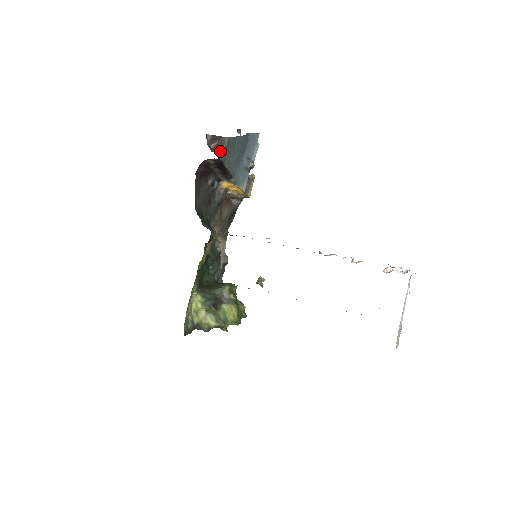
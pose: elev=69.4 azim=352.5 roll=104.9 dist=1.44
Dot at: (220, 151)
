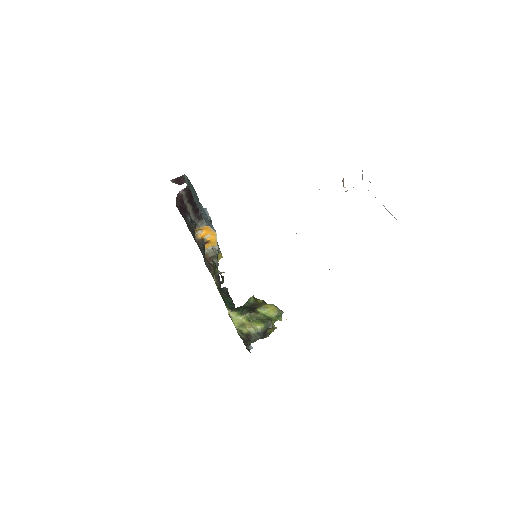
Dot at: (185, 182)
